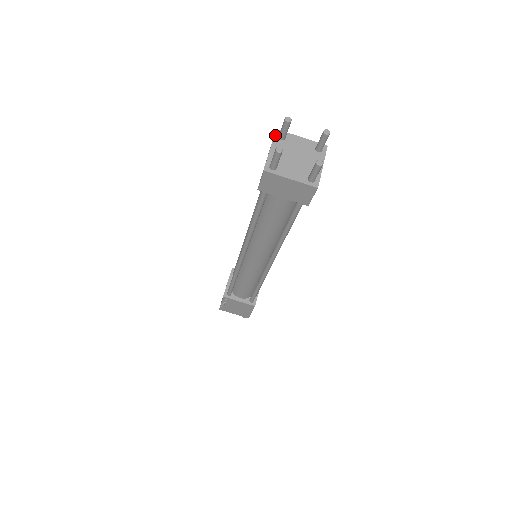
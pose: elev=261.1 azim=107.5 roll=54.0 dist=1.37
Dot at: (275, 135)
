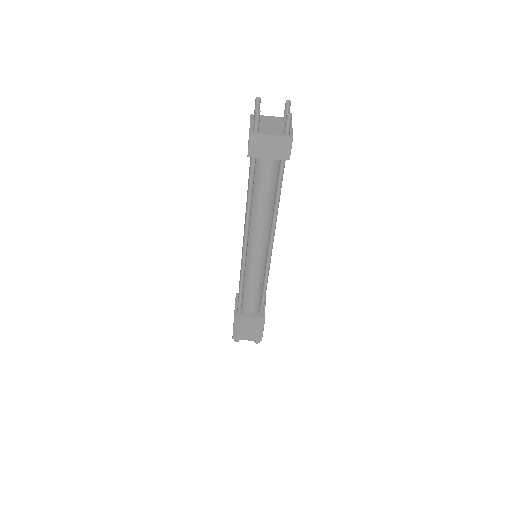
Dot at: (251, 117)
